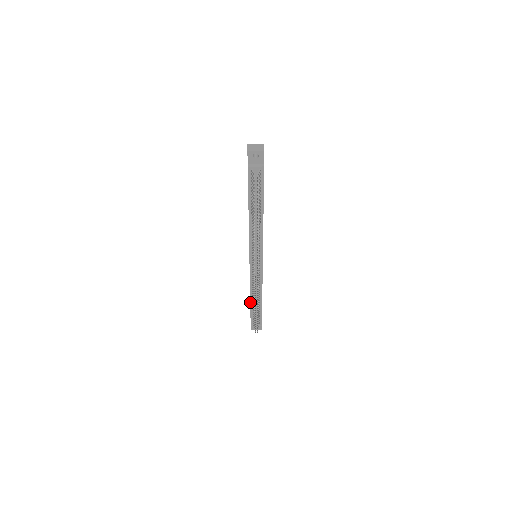
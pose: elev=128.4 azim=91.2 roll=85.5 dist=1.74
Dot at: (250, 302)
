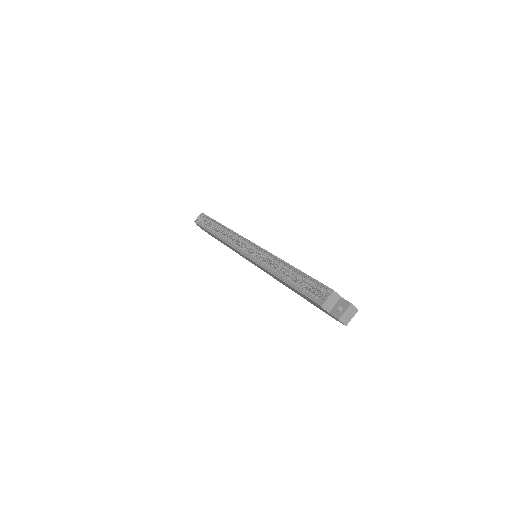
Dot at: occluded
